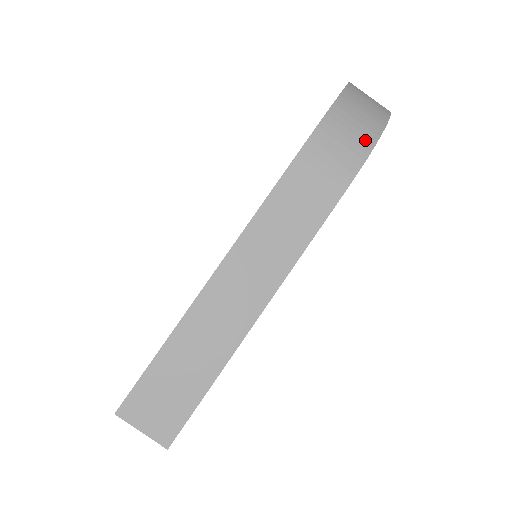
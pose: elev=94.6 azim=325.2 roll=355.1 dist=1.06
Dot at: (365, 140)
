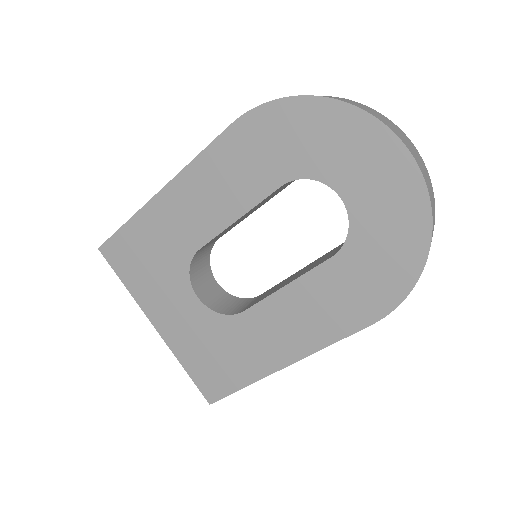
Dot at: occluded
